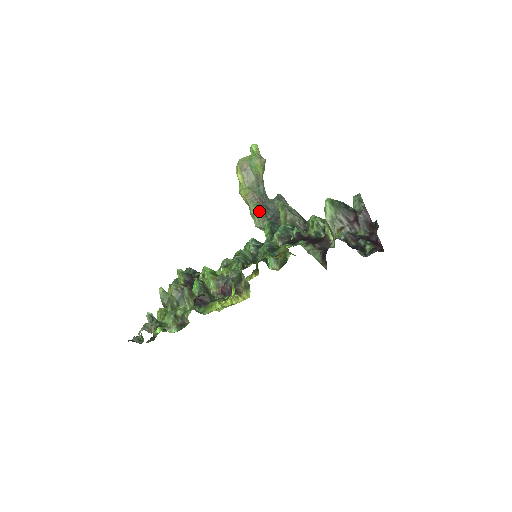
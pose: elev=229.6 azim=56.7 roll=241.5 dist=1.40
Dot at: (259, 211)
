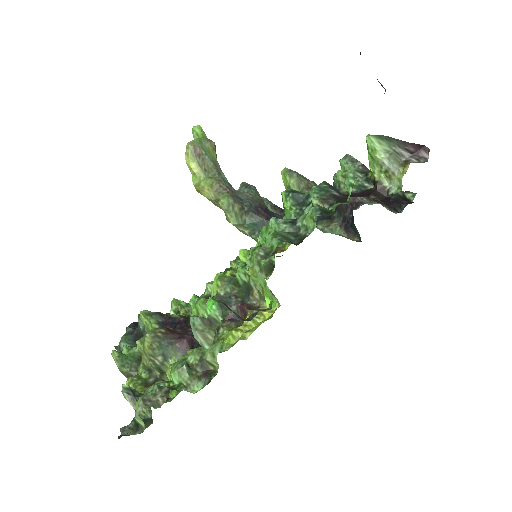
Dot at: (234, 202)
